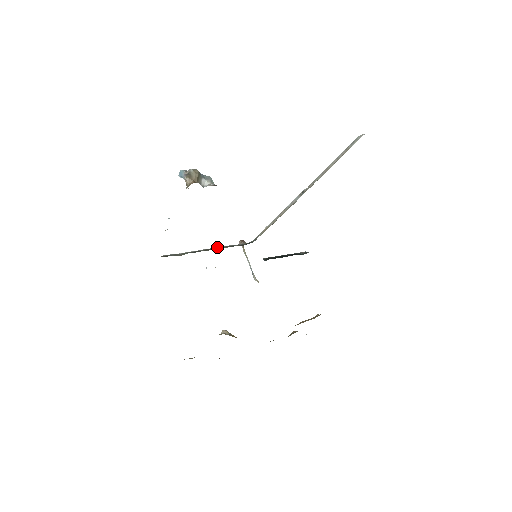
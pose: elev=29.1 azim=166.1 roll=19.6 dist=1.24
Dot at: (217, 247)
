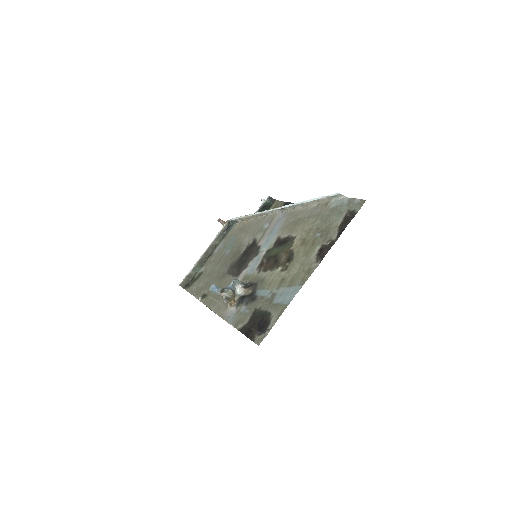
Dot at: (210, 245)
